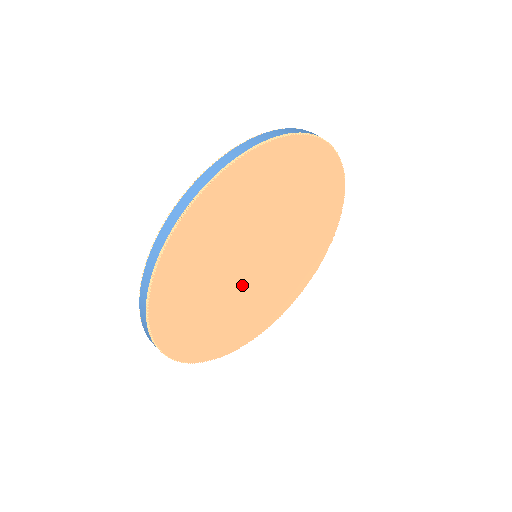
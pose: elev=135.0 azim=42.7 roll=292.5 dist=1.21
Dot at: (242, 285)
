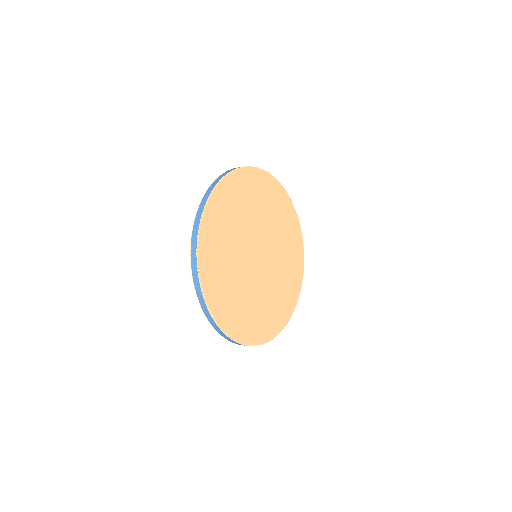
Dot at: (258, 278)
